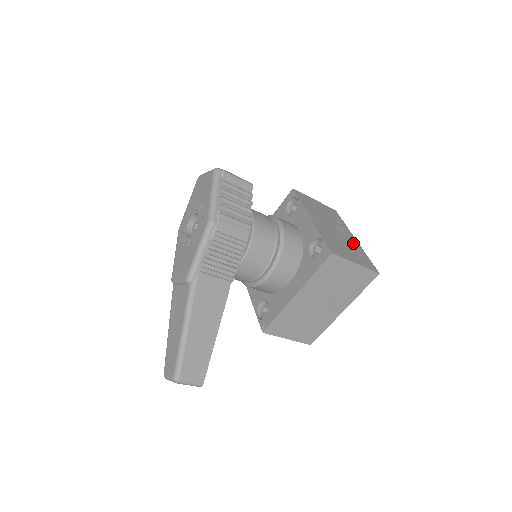
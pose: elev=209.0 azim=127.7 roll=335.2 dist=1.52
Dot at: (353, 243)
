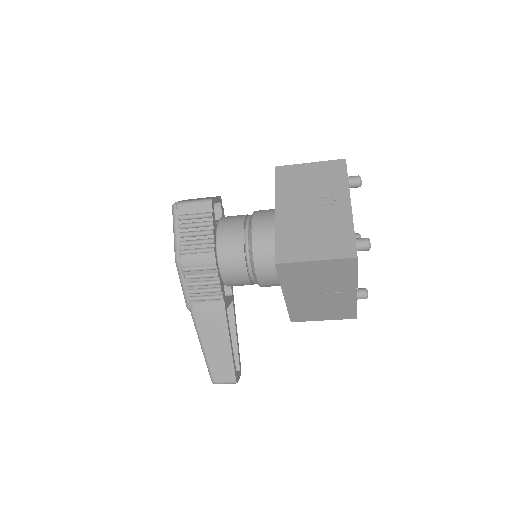
Dot at: (337, 217)
